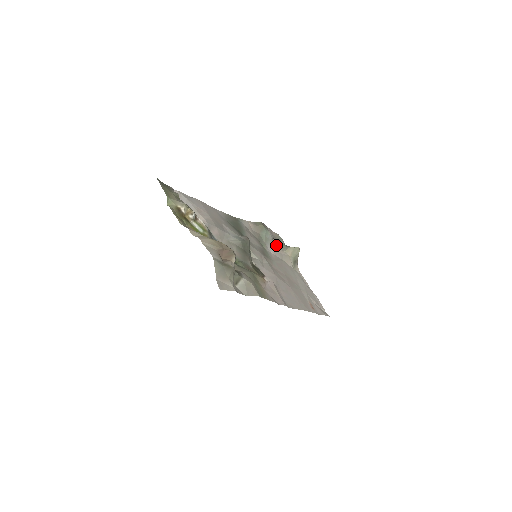
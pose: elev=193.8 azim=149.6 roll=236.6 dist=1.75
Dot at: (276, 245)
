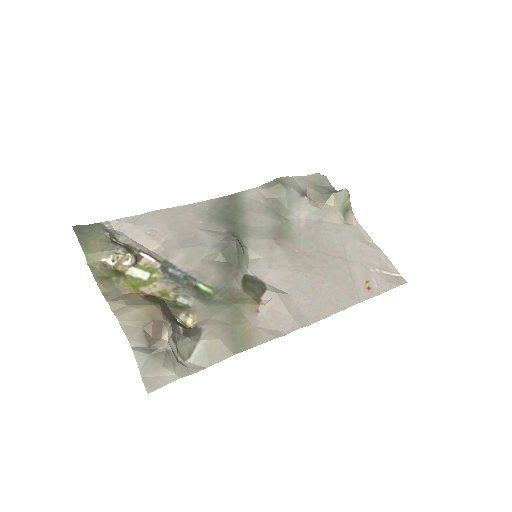
Dot at: (313, 197)
